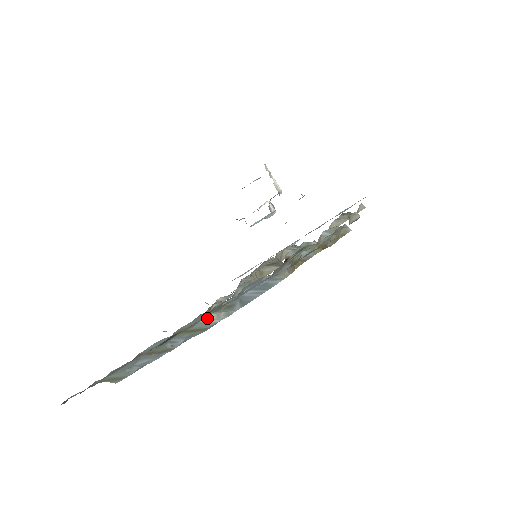
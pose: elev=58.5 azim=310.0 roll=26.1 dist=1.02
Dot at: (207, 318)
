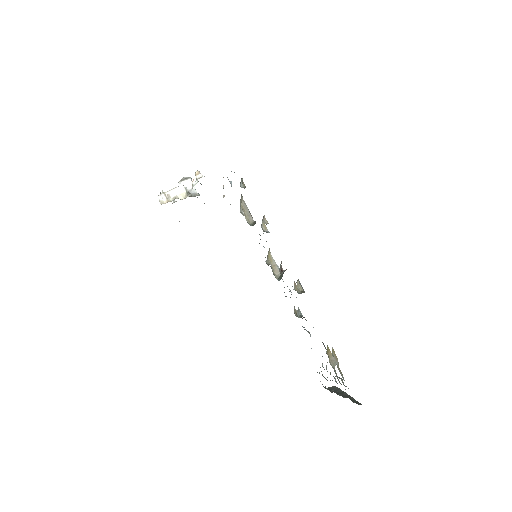
Dot at: (326, 366)
